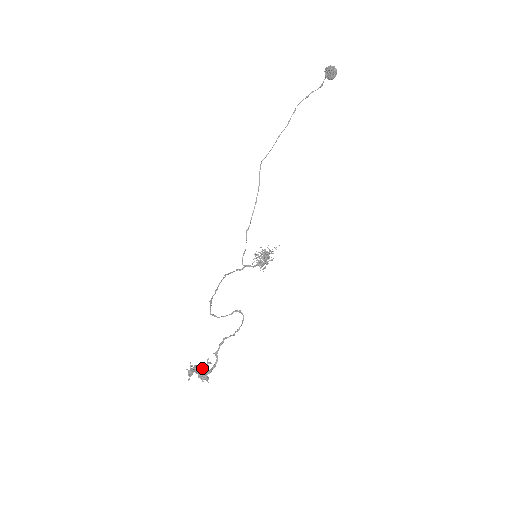
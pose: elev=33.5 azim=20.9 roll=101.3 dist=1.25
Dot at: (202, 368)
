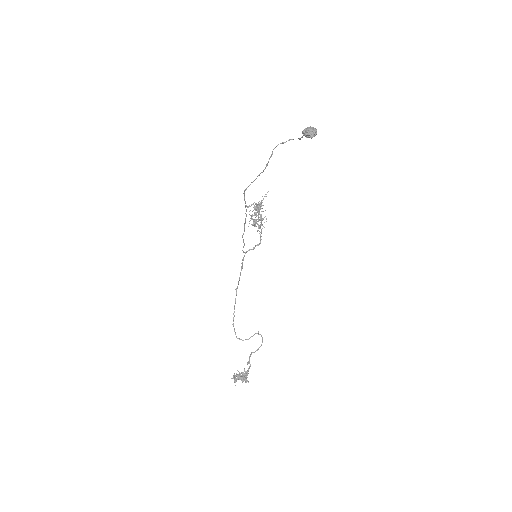
Dot at: (242, 374)
